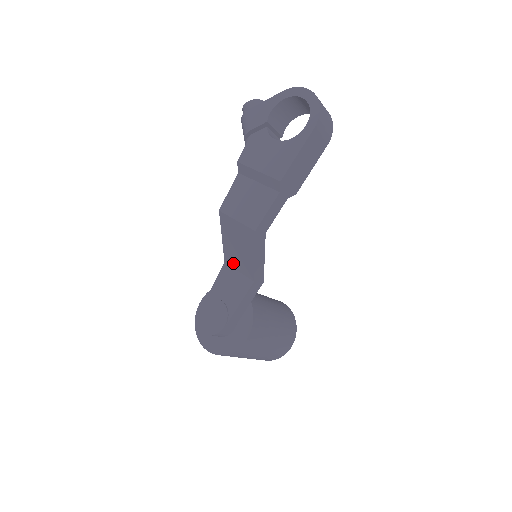
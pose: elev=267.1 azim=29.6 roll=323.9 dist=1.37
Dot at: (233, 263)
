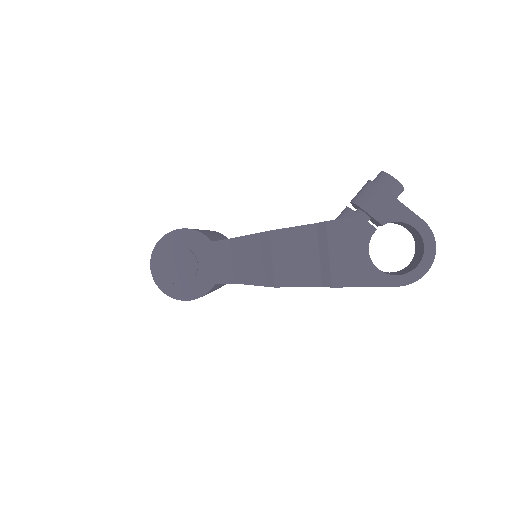
Dot at: (235, 252)
